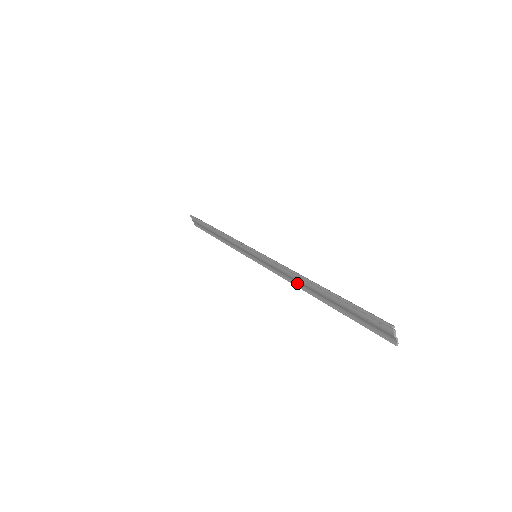
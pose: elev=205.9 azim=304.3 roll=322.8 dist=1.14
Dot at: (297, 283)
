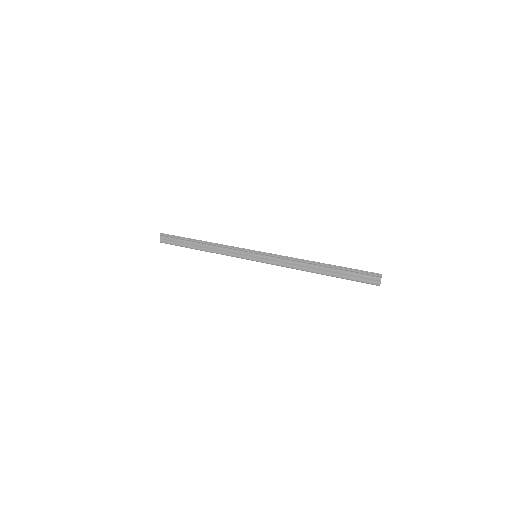
Dot at: (300, 267)
